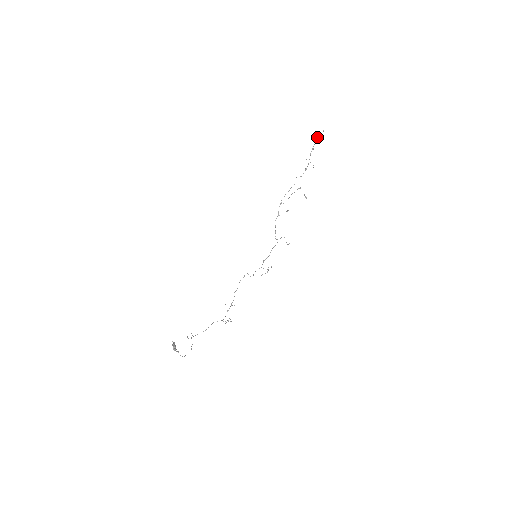
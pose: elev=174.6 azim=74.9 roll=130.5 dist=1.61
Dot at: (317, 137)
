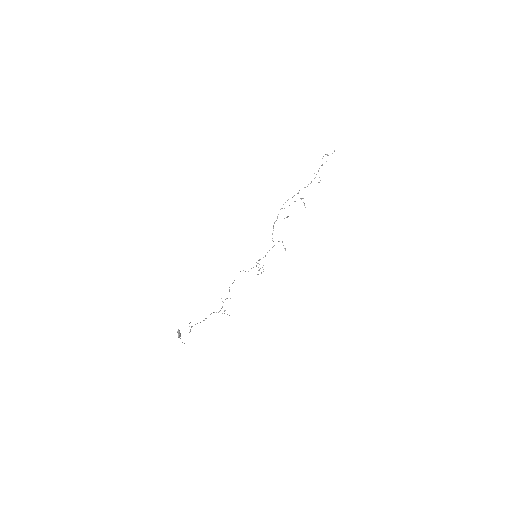
Dot at: (328, 155)
